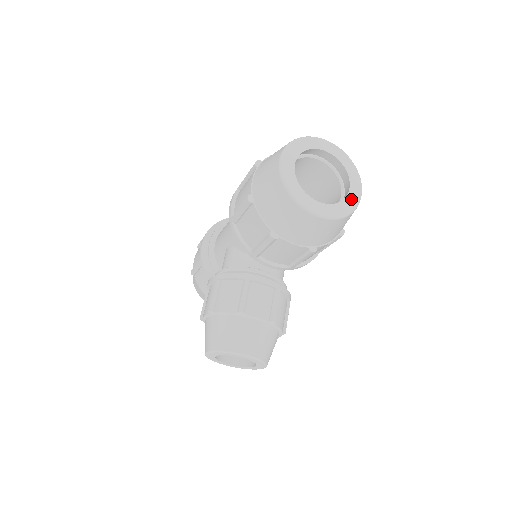
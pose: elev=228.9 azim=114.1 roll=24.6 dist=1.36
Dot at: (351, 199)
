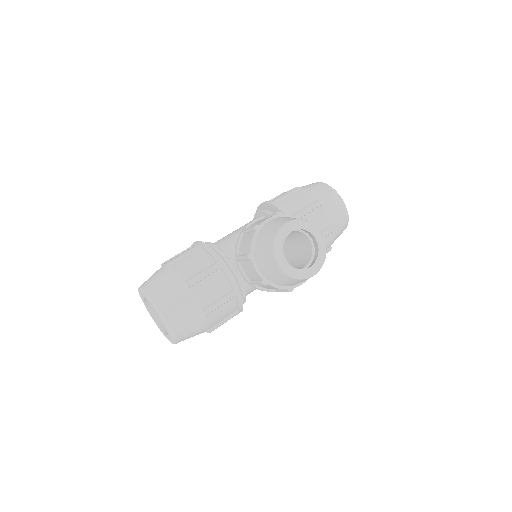
Dot at: occluded
